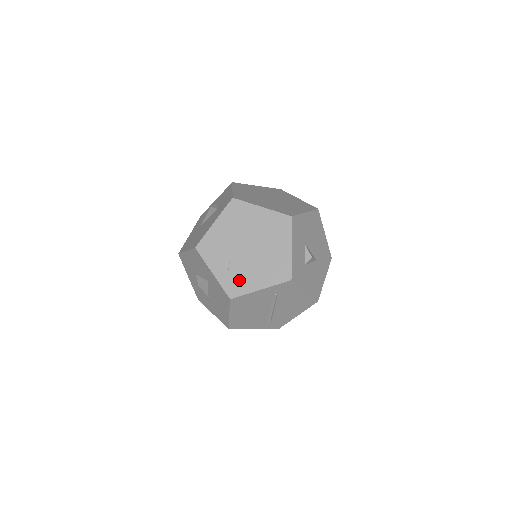
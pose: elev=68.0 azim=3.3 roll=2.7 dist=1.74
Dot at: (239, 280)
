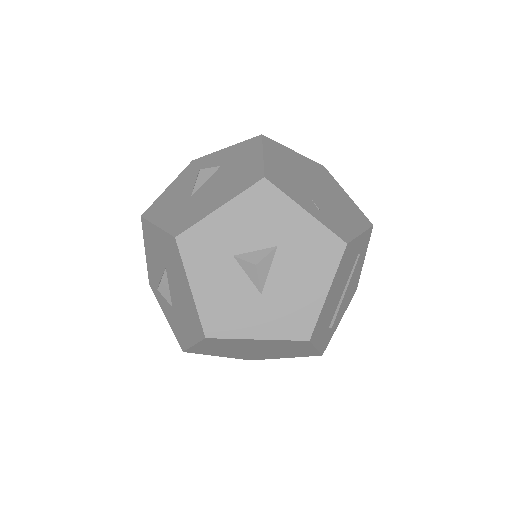
Dot at: (337, 221)
